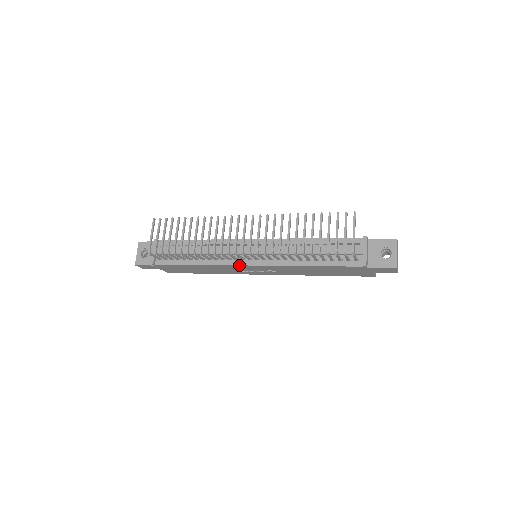
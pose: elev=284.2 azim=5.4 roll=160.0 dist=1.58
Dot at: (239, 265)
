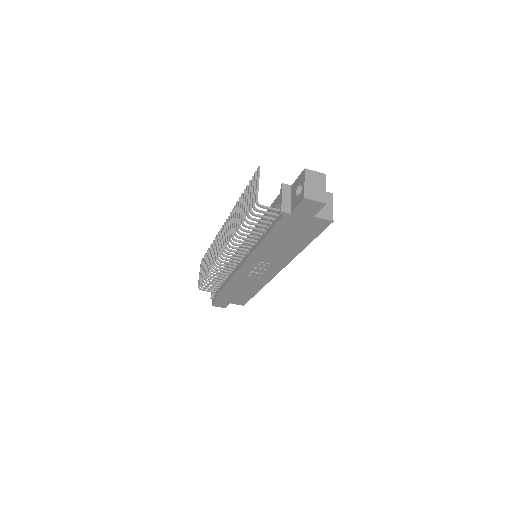
Dot at: (238, 269)
